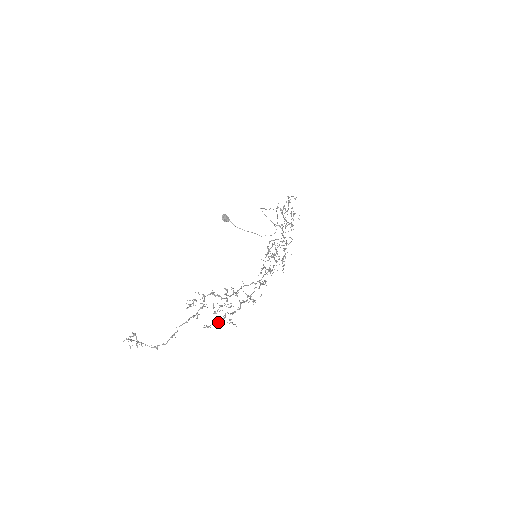
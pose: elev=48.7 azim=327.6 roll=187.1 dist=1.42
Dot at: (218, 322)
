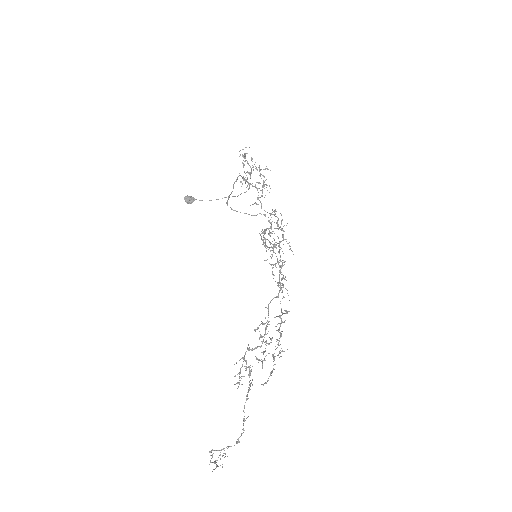
Dot at: occluded
